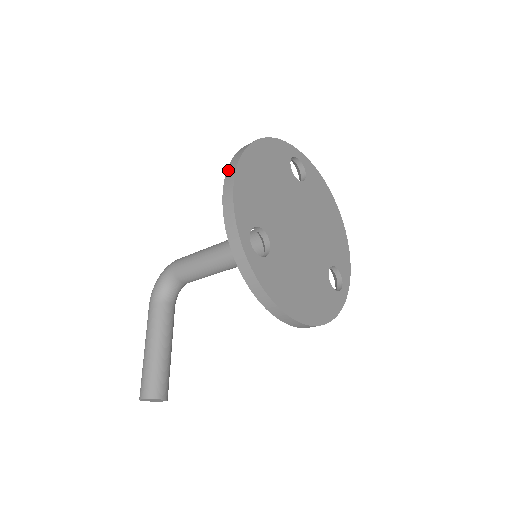
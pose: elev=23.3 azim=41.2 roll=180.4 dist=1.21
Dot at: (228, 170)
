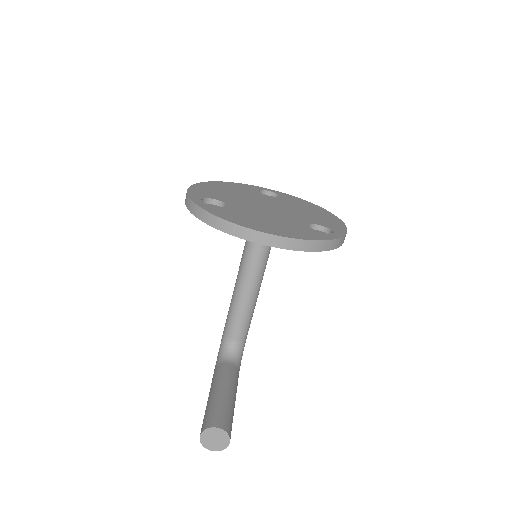
Dot at: occluded
